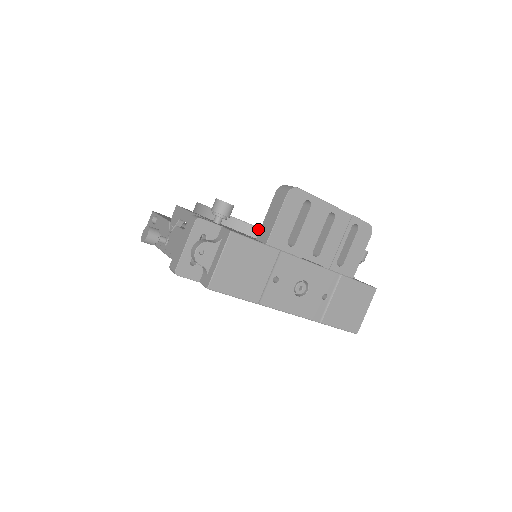
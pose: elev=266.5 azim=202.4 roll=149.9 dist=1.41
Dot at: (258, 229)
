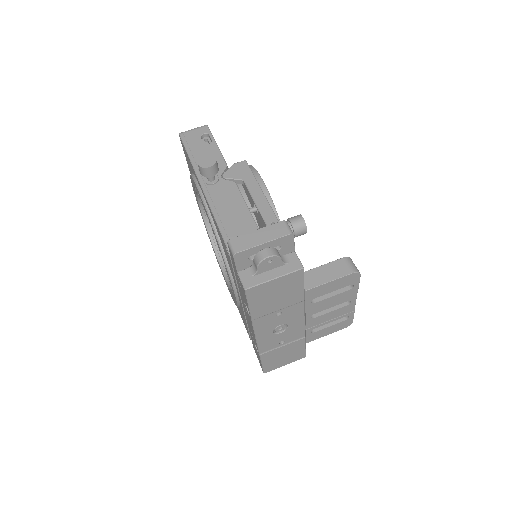
Dot at: occluded
